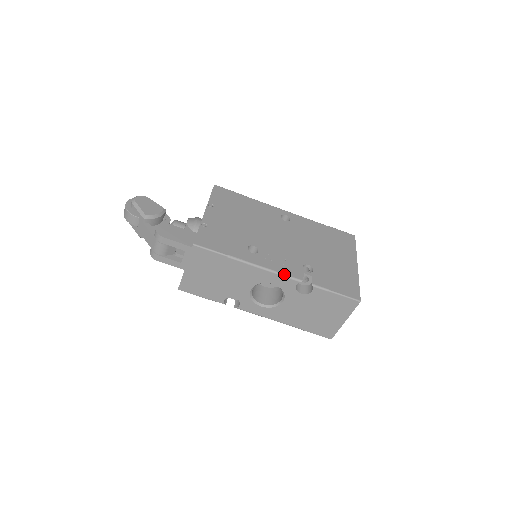
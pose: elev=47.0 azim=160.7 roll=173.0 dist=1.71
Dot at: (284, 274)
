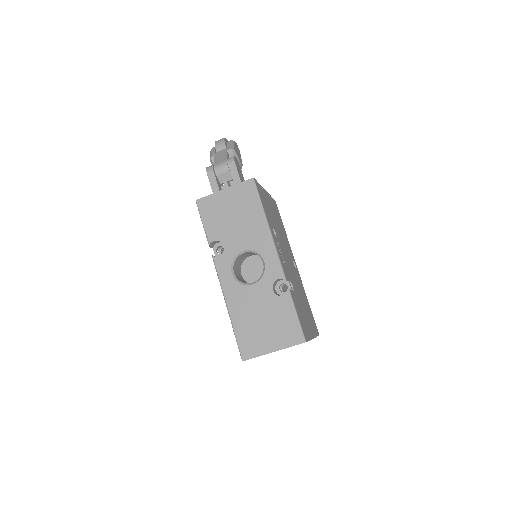
Dot at: (281, 261)
